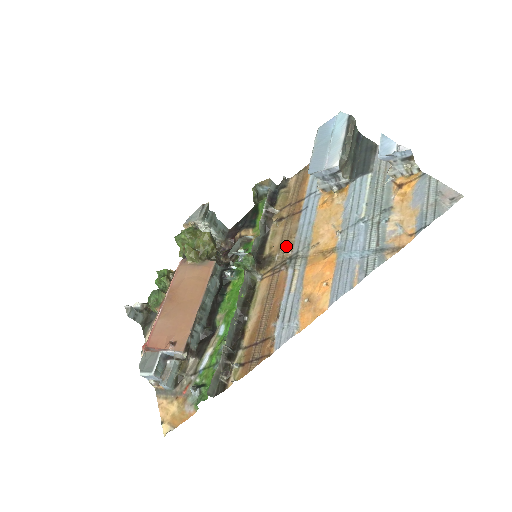
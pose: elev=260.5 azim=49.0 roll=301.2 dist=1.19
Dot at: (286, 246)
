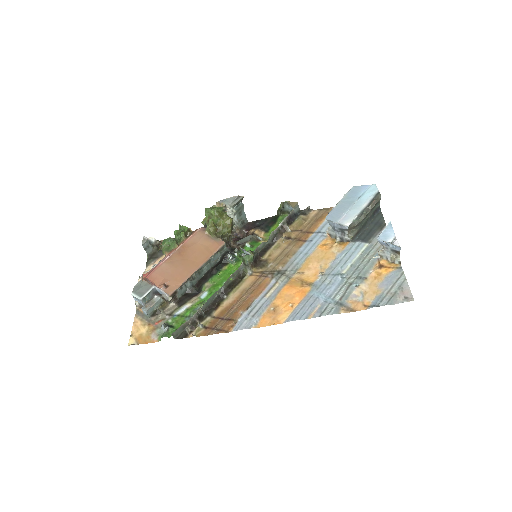
Dot at: (281, 261)
